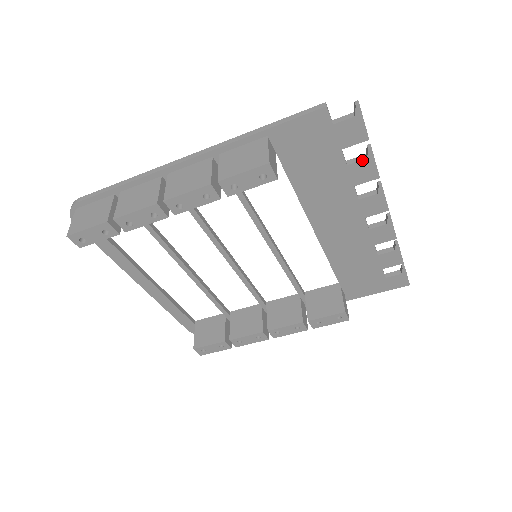
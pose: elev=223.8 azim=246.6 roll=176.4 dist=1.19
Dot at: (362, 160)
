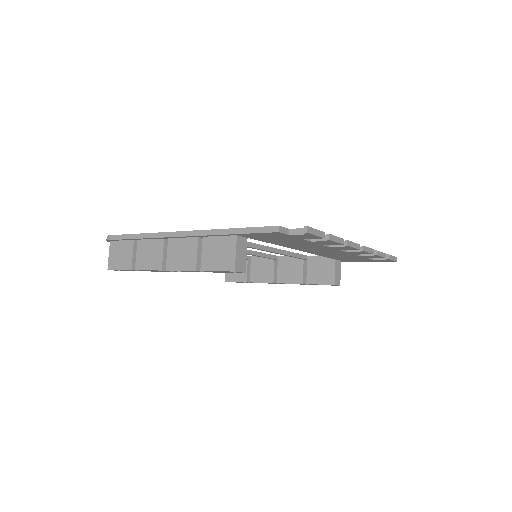
Dot at: (323, 241)
